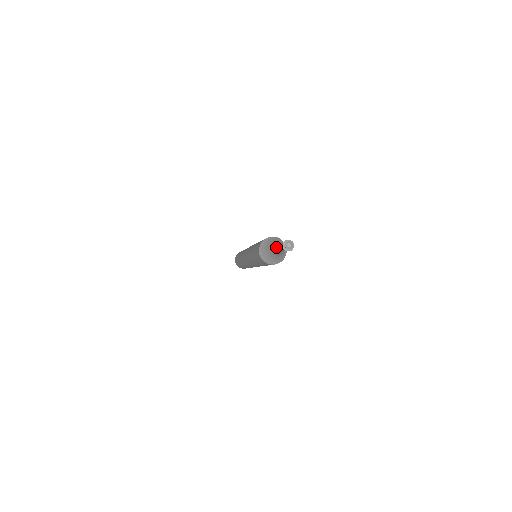
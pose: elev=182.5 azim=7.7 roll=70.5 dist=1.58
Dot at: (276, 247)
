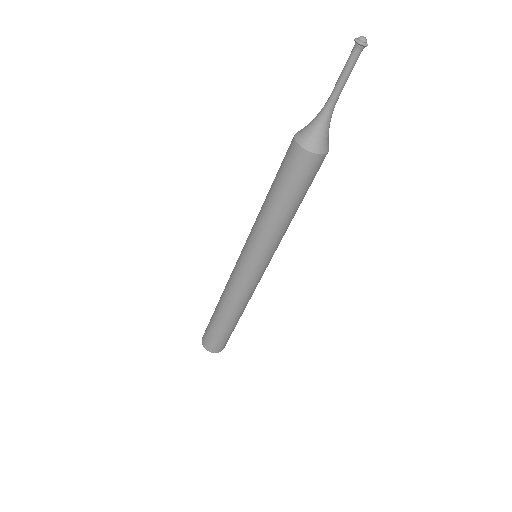
Dot at: occluded
